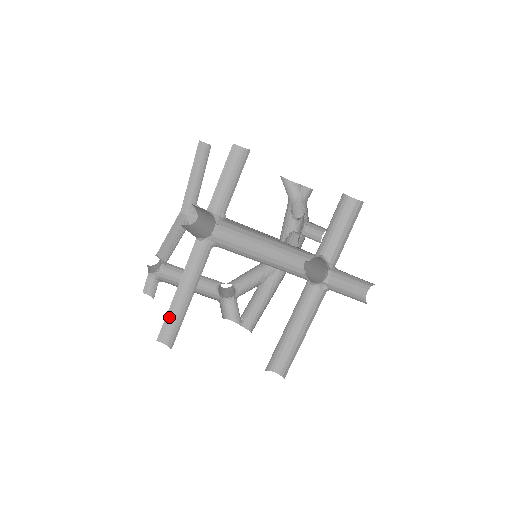
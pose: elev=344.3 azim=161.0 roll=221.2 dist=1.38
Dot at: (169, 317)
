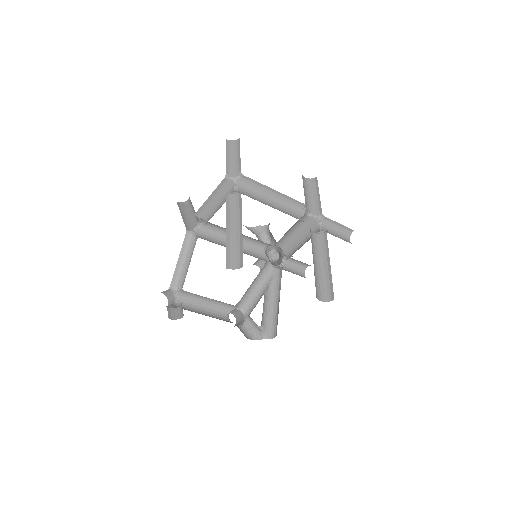
Dot at: (228, 248)
